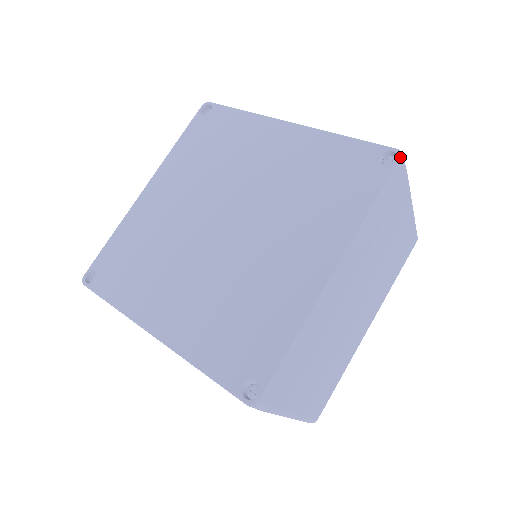
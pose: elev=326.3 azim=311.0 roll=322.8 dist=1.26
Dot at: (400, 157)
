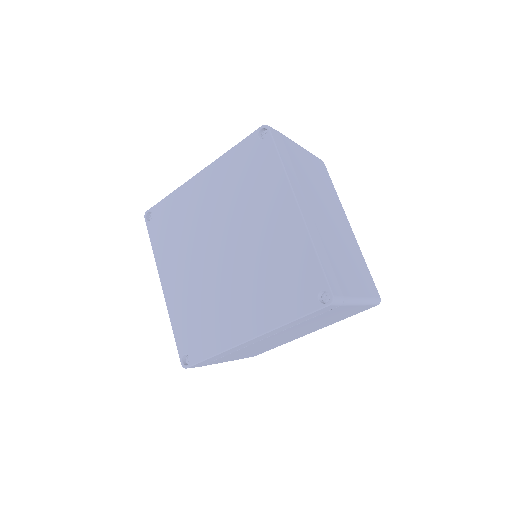
Dot at: (329, 304)
